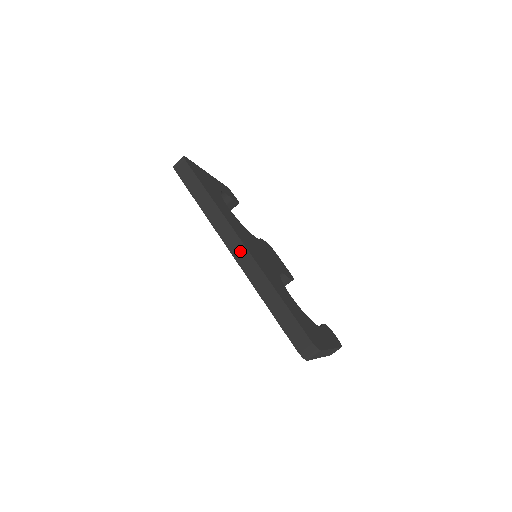
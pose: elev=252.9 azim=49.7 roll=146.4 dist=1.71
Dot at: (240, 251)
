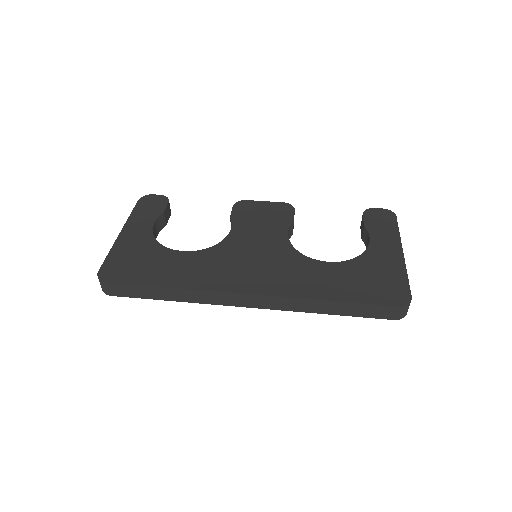
Dot at: (255, 301)
